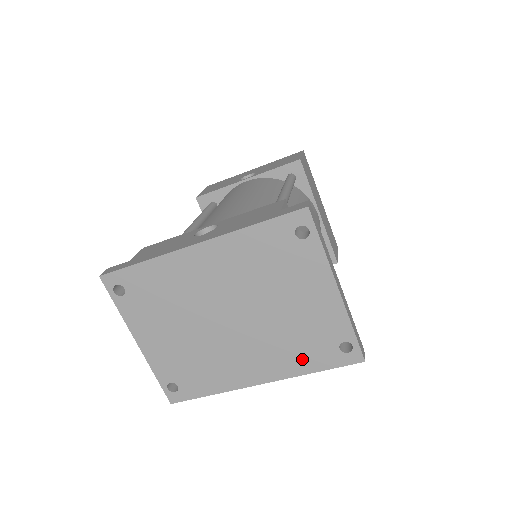
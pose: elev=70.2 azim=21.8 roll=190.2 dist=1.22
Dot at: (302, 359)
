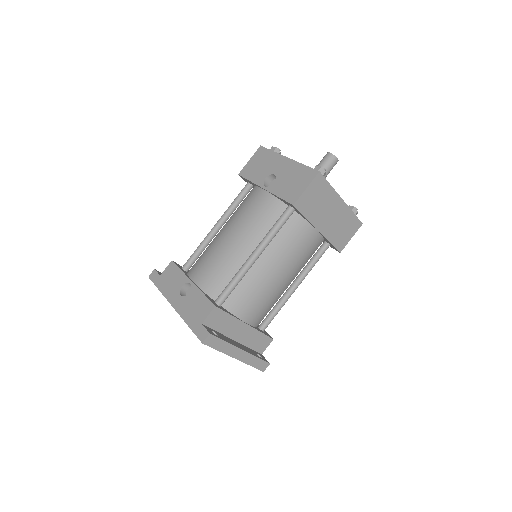
Dot at: occluded
